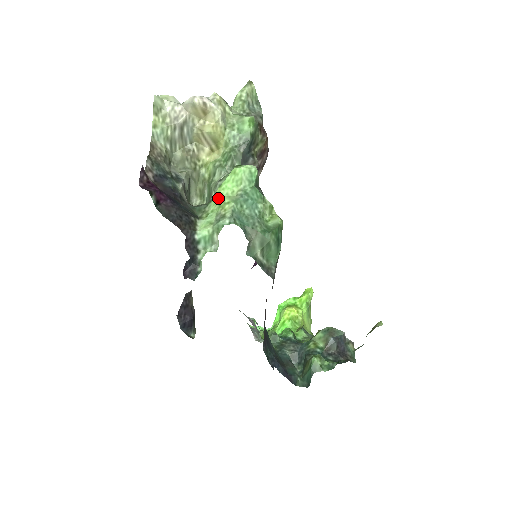
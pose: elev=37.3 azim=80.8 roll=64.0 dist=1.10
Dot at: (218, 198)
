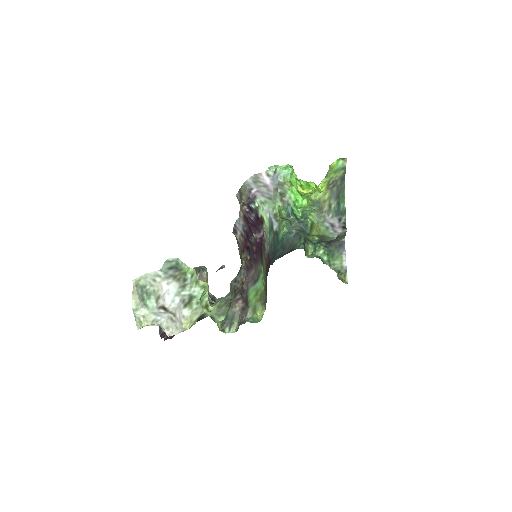
Dot at: occluded
